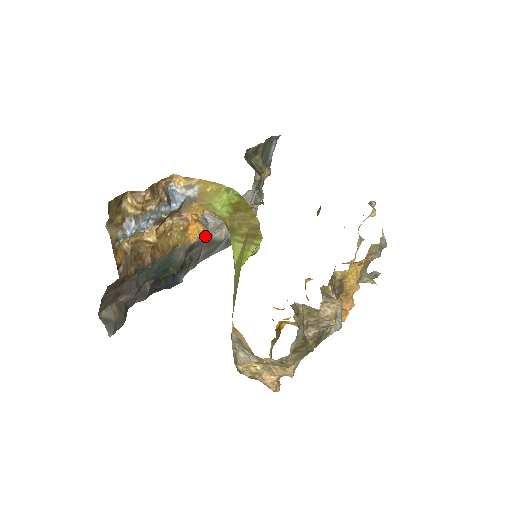
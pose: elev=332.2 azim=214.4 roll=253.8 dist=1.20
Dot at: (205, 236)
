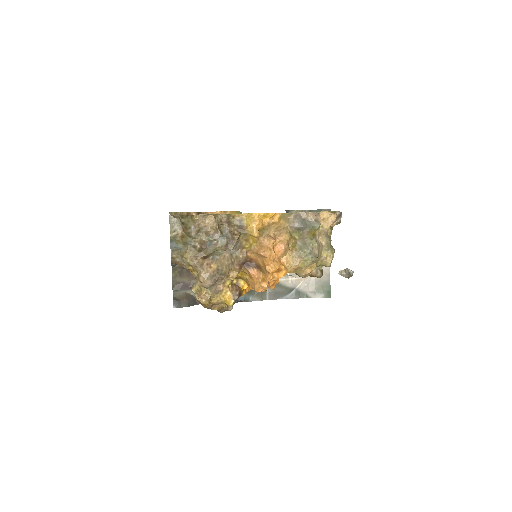
Dot at: occluded
